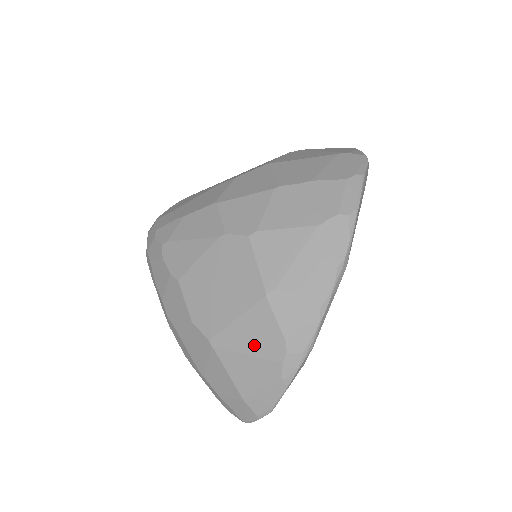
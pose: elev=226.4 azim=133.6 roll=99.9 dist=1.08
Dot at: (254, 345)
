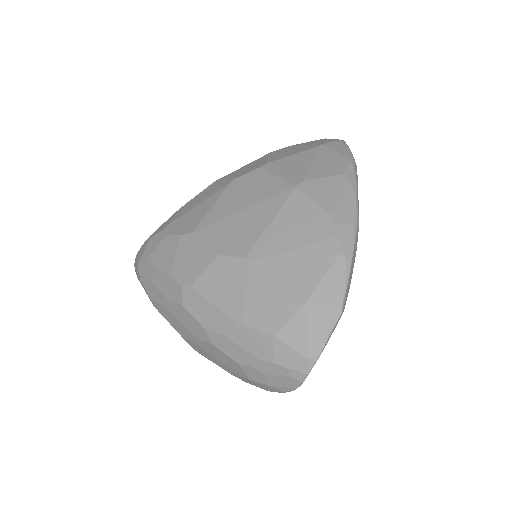
Dot at: (299, 236)
